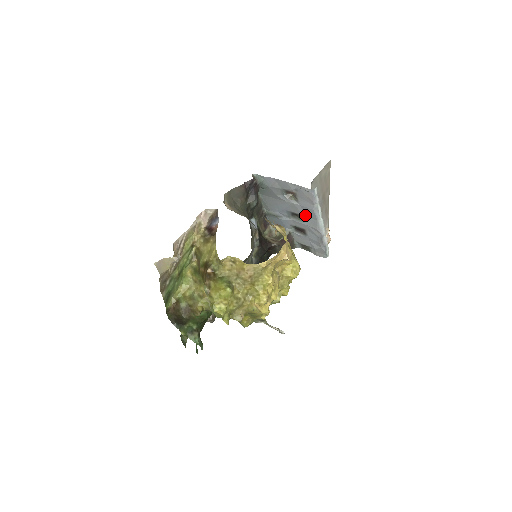
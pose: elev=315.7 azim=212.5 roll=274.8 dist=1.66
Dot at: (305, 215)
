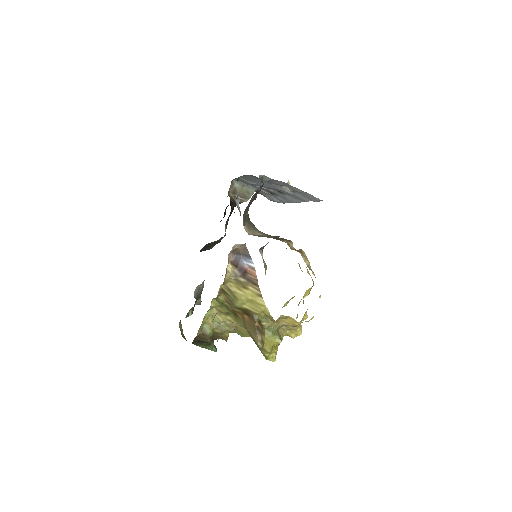
Dot at: (290, 195)
